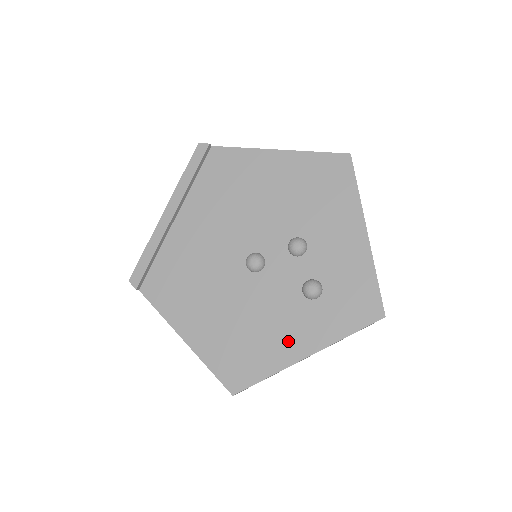
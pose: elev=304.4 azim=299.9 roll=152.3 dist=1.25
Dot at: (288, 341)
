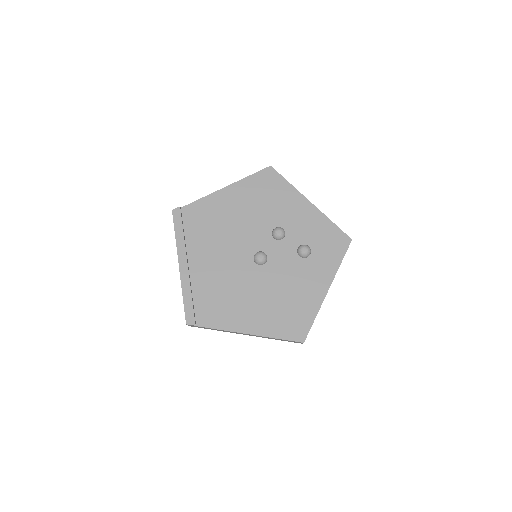
Dot at: (312, 289)
